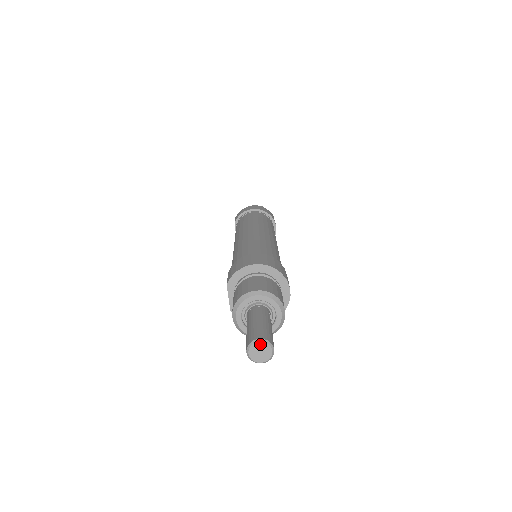
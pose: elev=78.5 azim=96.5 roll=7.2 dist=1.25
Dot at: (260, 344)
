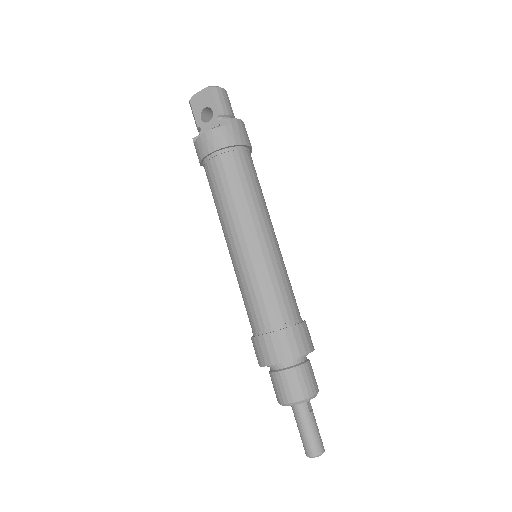
Dot at: (314, 457)
